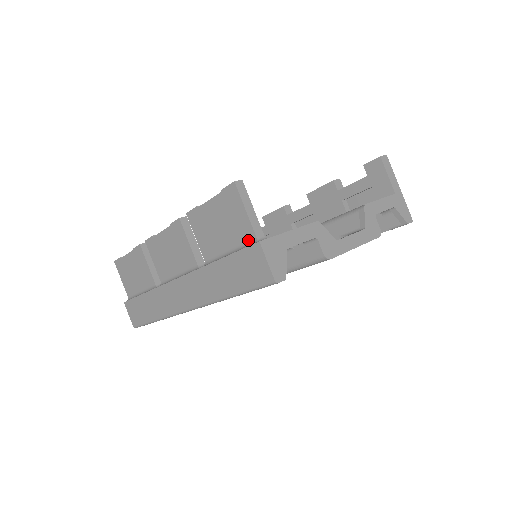
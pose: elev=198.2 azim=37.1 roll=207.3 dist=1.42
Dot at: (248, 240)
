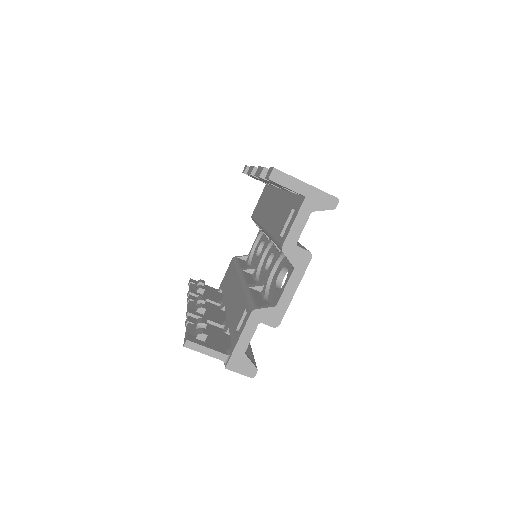
Dot at: occluded
